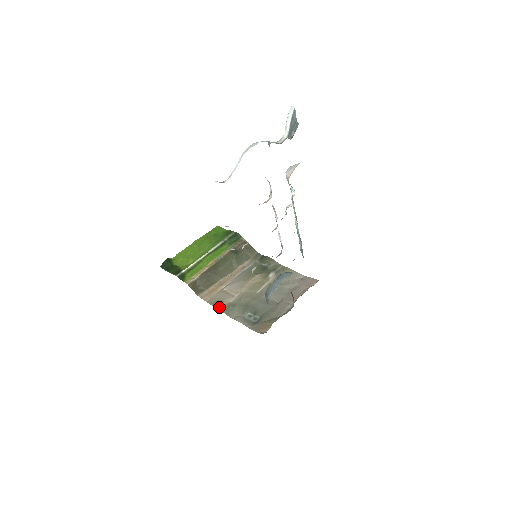
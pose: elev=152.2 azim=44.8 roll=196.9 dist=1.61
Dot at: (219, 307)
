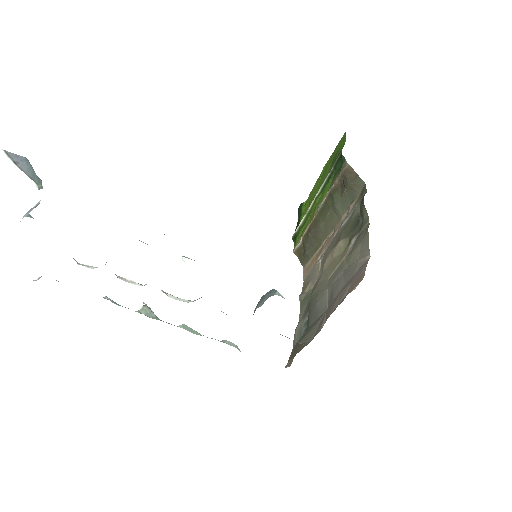
Dot at: (299, 296)
